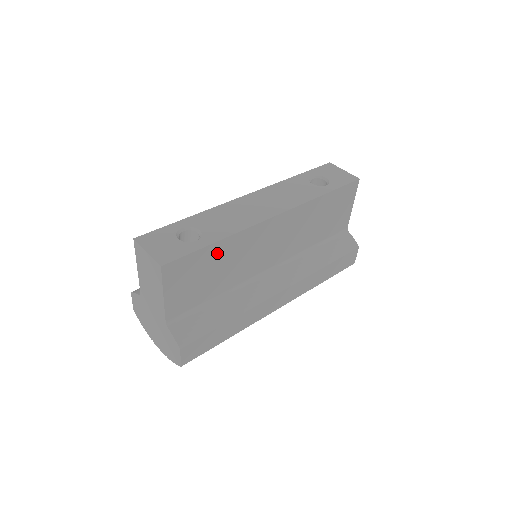
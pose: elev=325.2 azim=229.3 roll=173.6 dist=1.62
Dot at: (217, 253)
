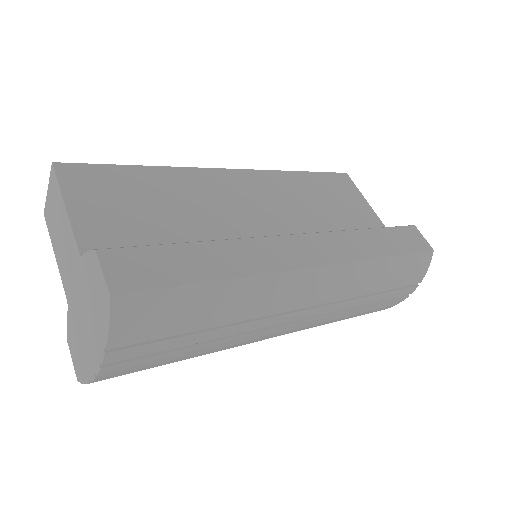
Dot at: (150, 181)
